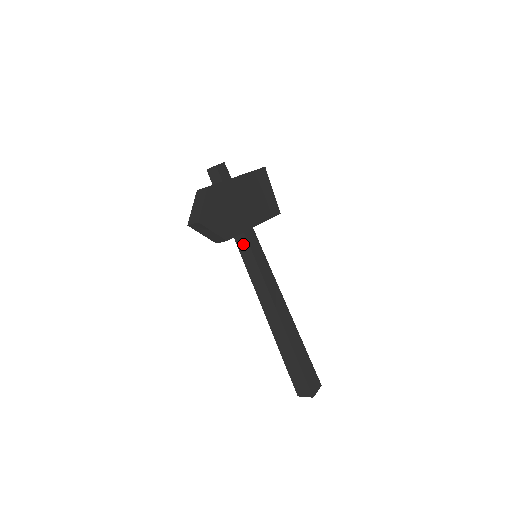
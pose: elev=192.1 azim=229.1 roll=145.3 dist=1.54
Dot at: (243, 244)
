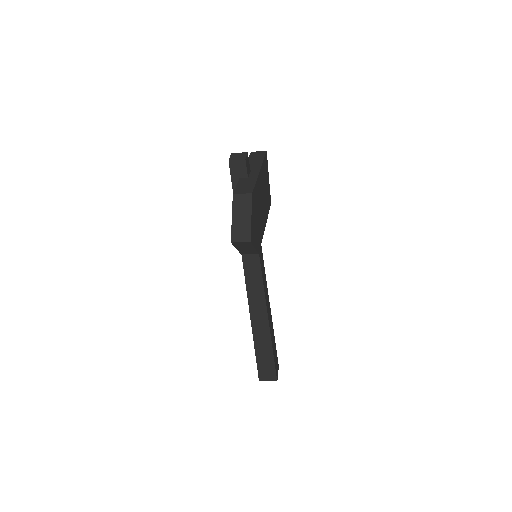
Dot at: occluded
